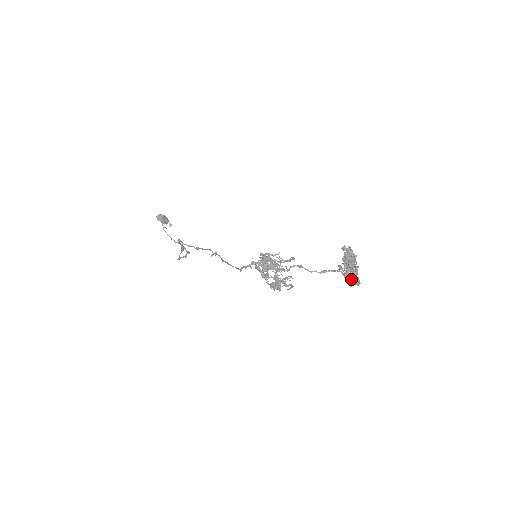
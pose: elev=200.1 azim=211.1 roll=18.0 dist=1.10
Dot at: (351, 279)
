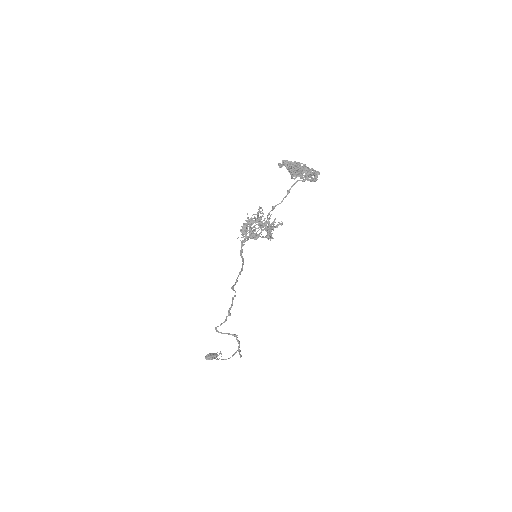
Dot at: (307, 173)
